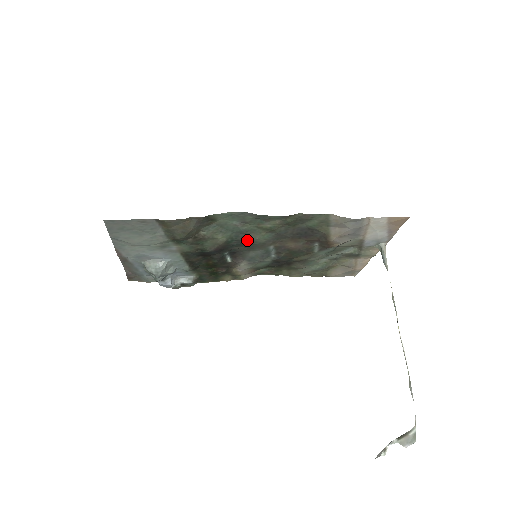
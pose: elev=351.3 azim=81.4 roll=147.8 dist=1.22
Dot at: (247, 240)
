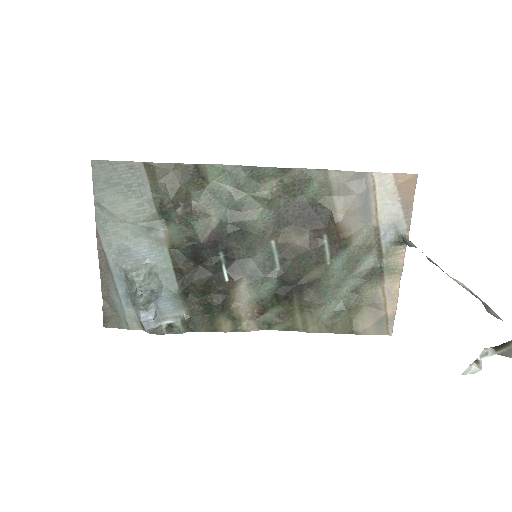
Dot at: (244, 224)
